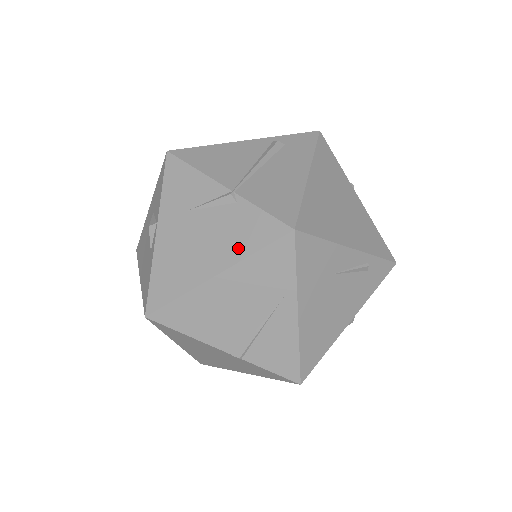
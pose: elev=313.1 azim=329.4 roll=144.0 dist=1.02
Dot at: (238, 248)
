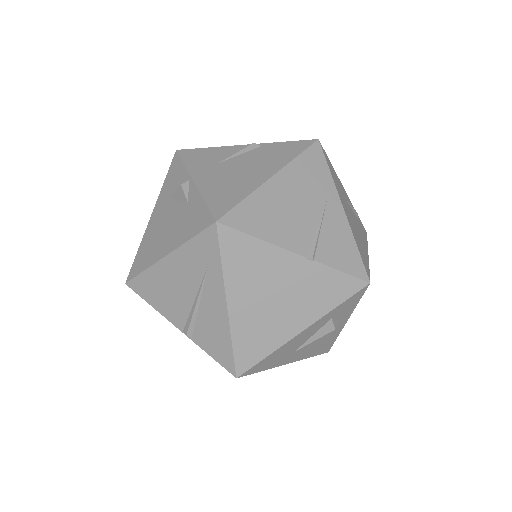
Dot at: (281, 159)
